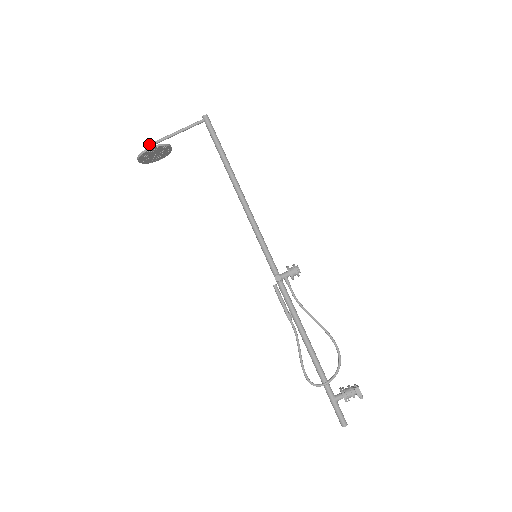
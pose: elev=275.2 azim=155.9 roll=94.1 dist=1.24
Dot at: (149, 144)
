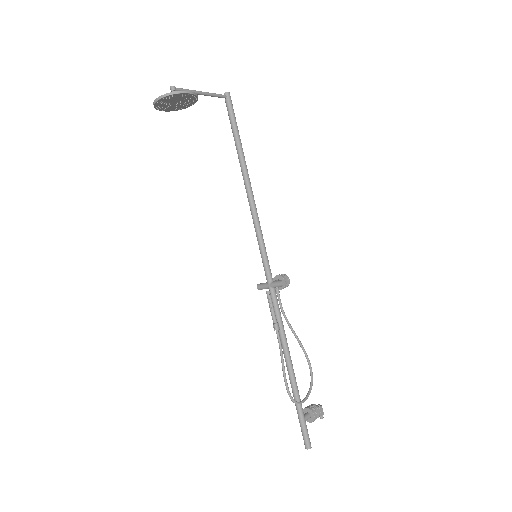
Dot at: (173, 87)
